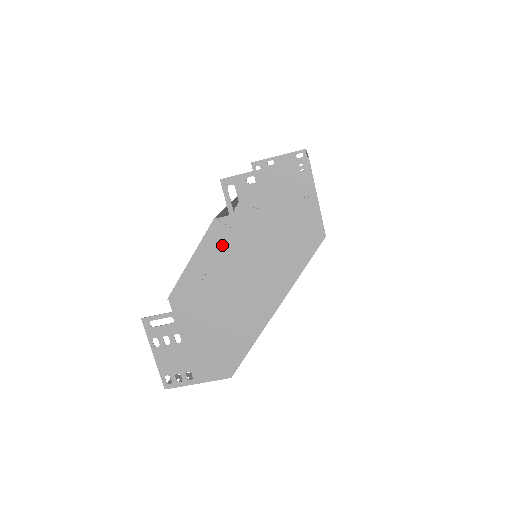
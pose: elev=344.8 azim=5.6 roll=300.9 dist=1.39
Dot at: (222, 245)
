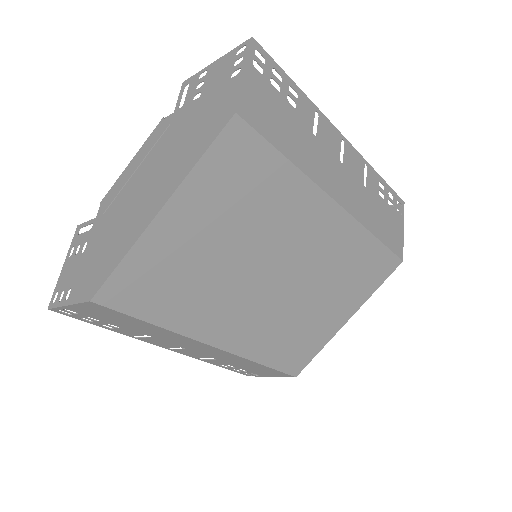
Dot at: (156, 142)
